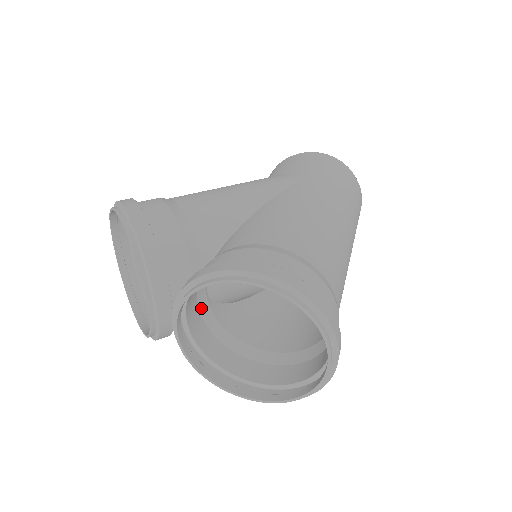
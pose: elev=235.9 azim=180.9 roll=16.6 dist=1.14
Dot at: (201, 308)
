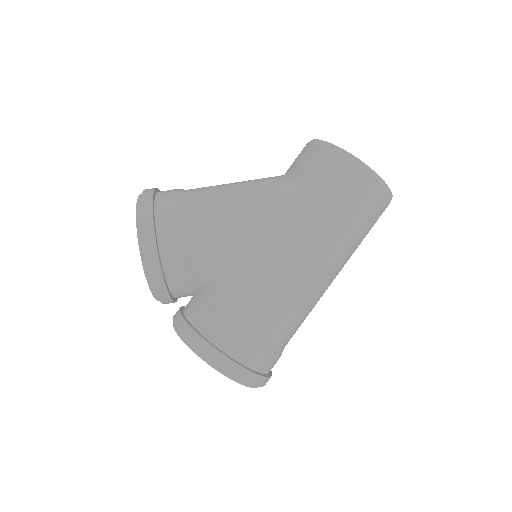
Dot at: occluded
